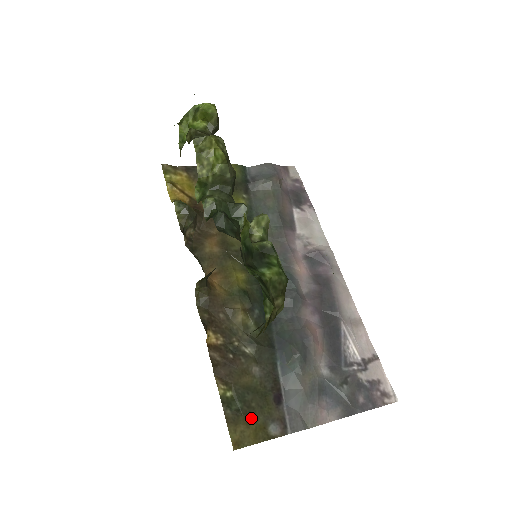
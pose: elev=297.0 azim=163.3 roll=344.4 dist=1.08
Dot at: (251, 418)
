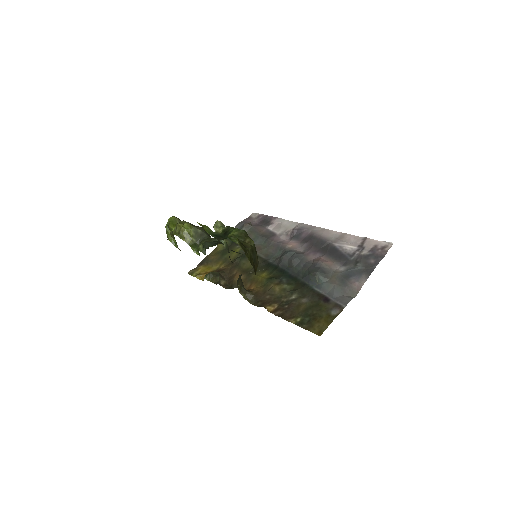
Dot at: (318, 318)
